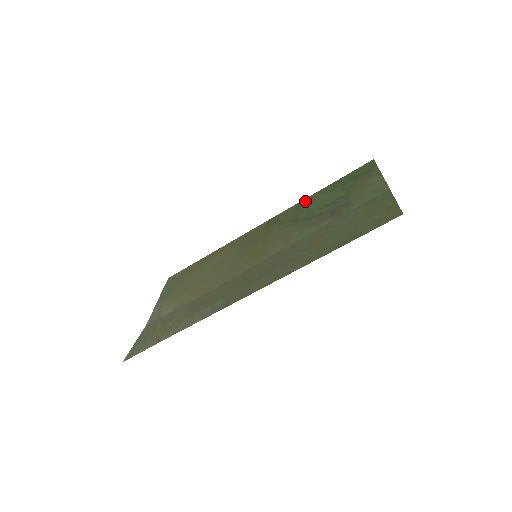
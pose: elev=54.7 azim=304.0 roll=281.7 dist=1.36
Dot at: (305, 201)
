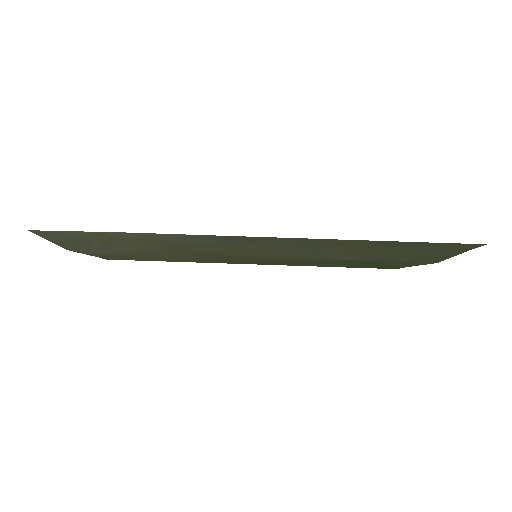
Dot at: (313, 265)
